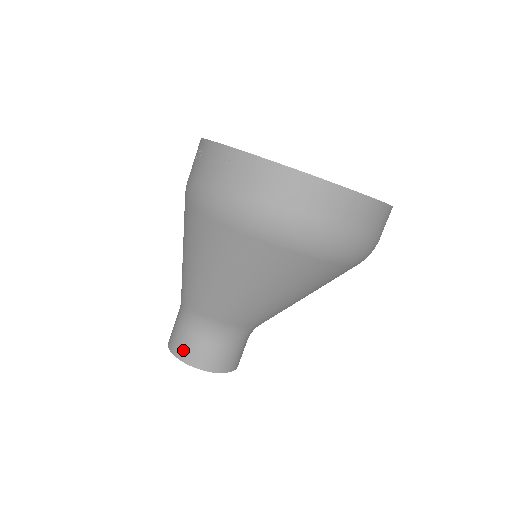
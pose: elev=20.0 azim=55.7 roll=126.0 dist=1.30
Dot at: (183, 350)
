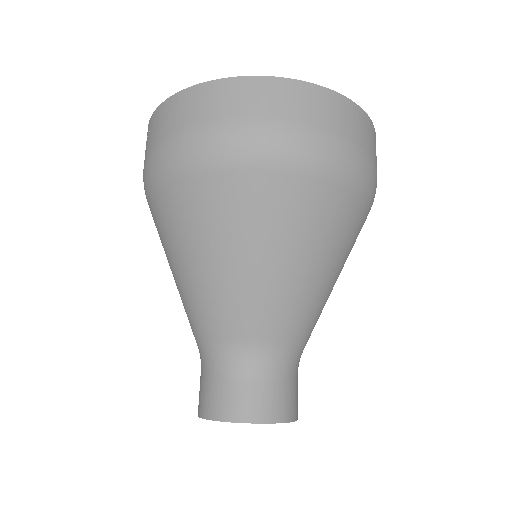
Dot at: (204, 403)
